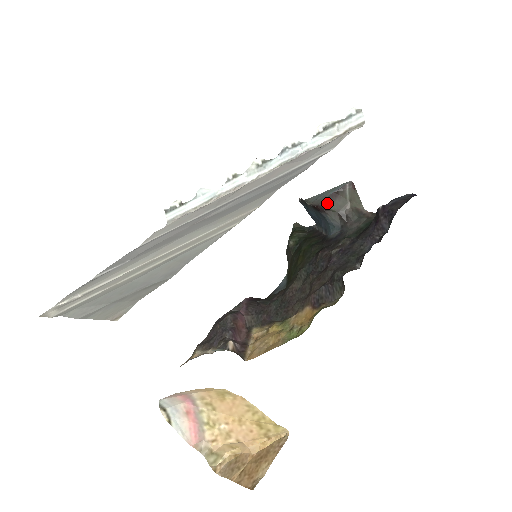
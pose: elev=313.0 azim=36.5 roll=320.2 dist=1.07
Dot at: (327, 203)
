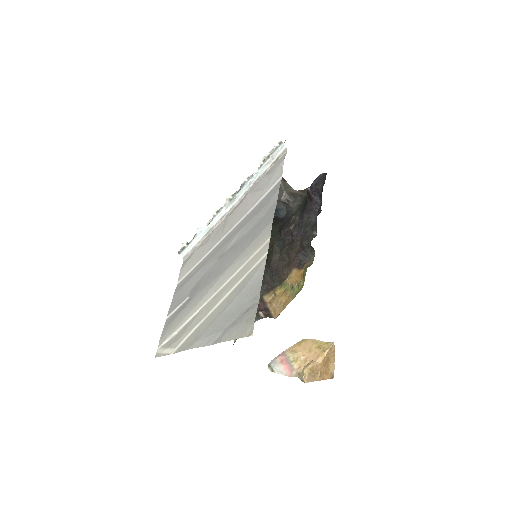
Dot at: occluded
